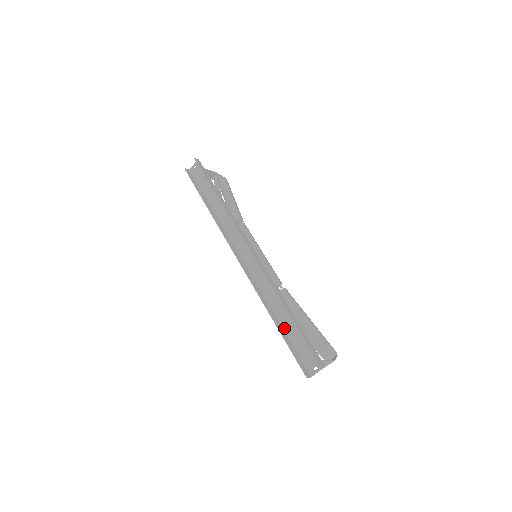
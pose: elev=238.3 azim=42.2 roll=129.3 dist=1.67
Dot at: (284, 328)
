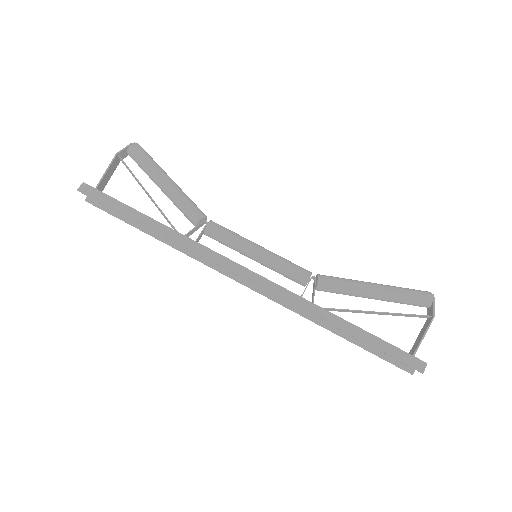
Dot at: occluded
